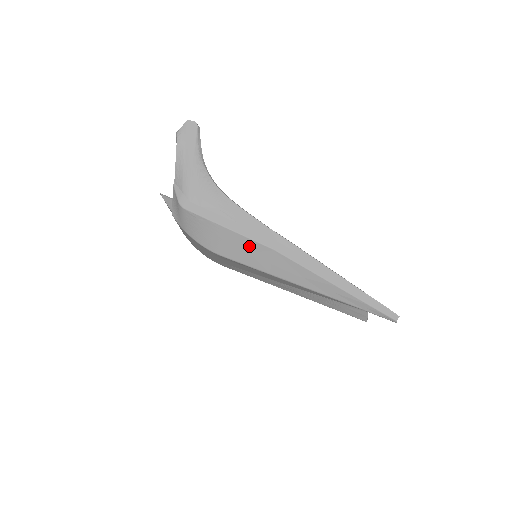
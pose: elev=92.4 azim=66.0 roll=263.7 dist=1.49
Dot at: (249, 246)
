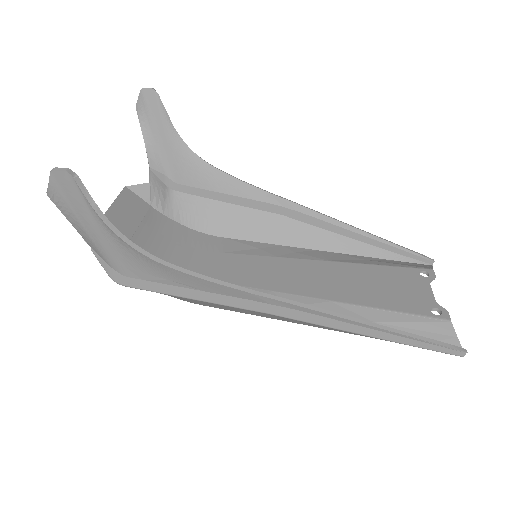
Dot at: (232, 308)
